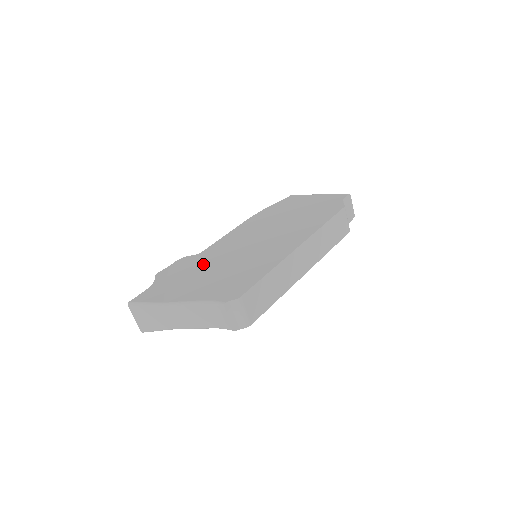
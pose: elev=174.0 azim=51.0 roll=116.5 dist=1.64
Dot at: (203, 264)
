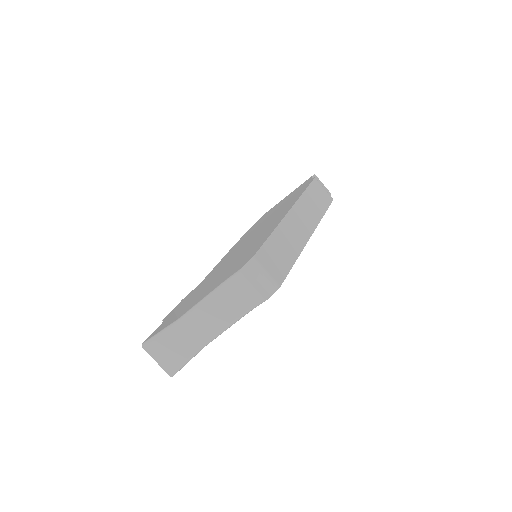
Dot at: (206, 282)
